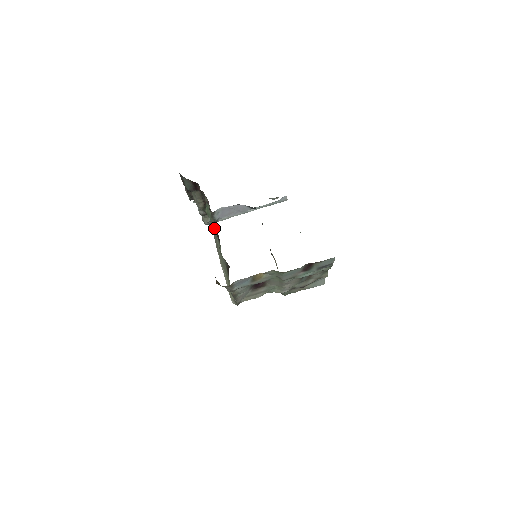
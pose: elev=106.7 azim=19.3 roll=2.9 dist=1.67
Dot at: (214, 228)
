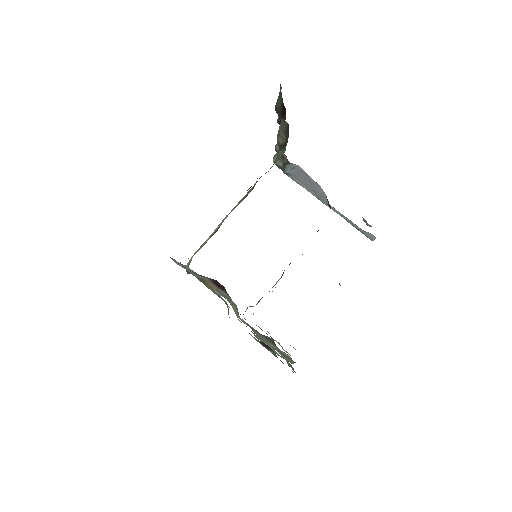
Dot at: (257, 178)
